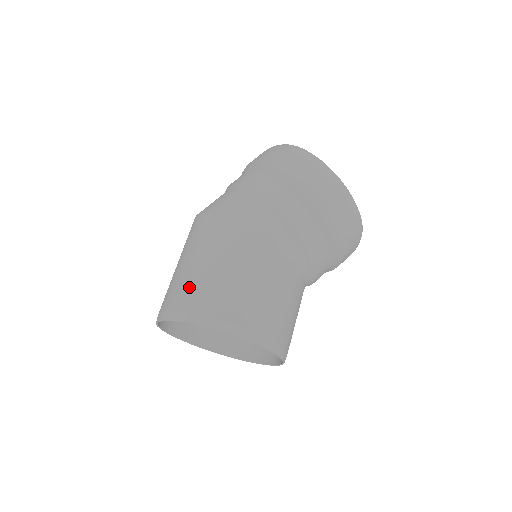
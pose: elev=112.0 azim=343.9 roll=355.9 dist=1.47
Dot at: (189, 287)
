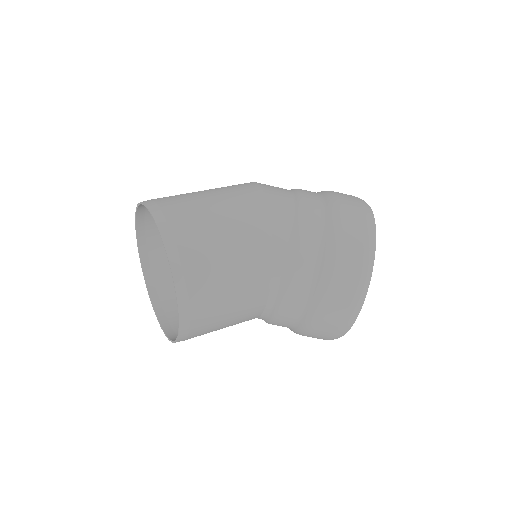
Dot at: (180, 196)
